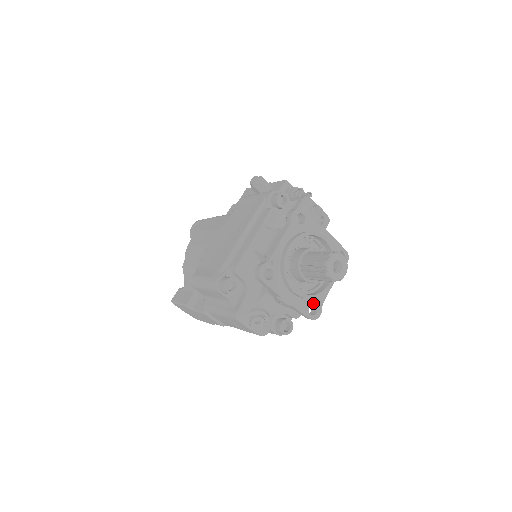
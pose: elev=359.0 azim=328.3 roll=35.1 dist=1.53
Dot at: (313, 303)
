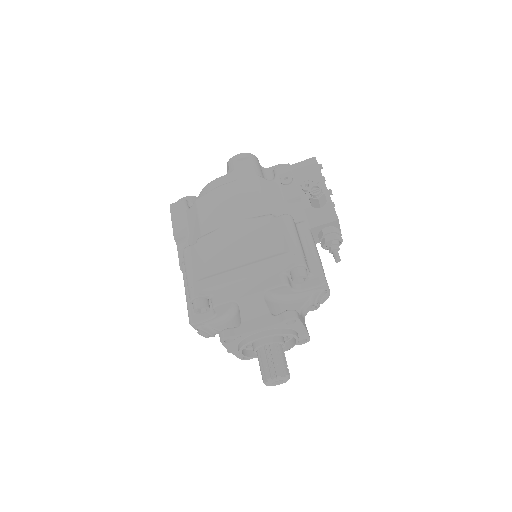
Dot at: occluded
